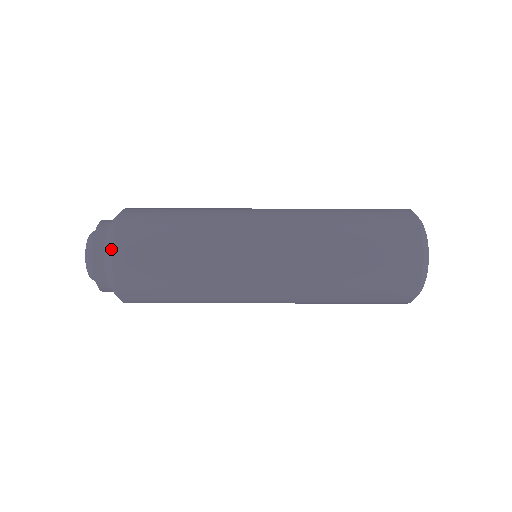
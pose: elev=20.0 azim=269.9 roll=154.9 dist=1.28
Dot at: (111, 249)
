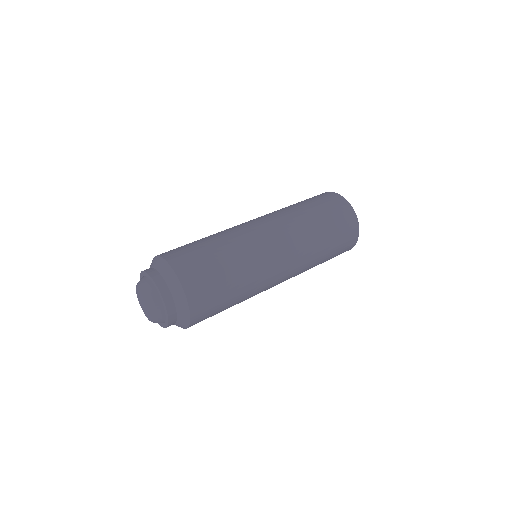
Dot at: occluded
